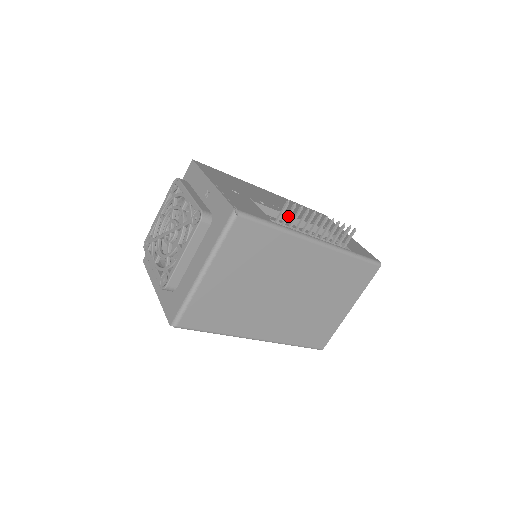
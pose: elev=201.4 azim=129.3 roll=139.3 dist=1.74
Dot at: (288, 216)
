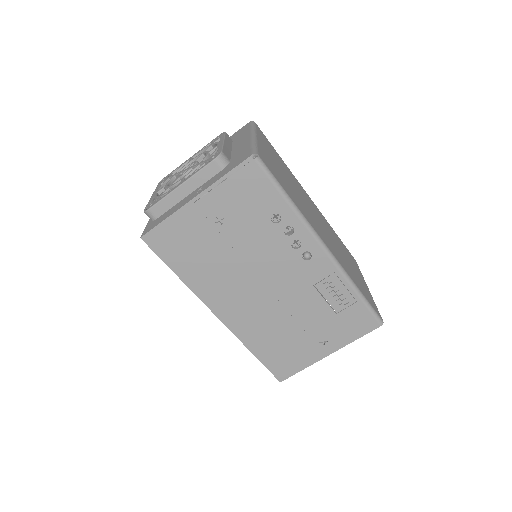
Dot at: occluded
